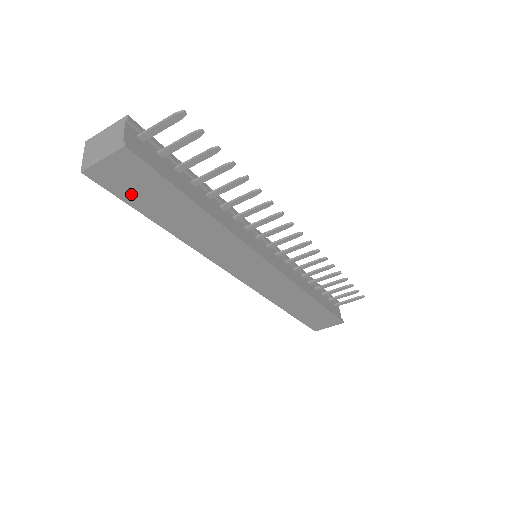
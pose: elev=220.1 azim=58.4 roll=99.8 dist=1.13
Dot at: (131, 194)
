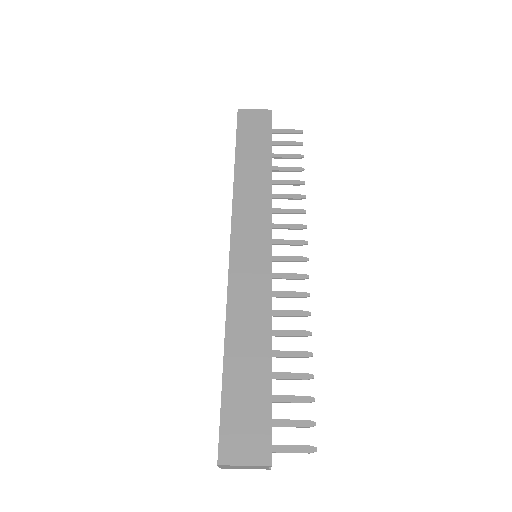
Dot at: (245, 132)
